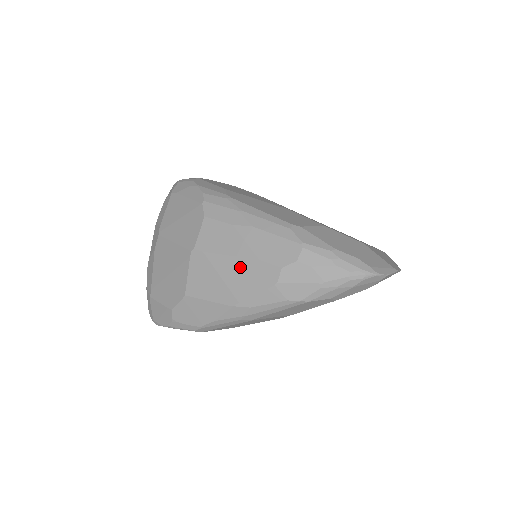
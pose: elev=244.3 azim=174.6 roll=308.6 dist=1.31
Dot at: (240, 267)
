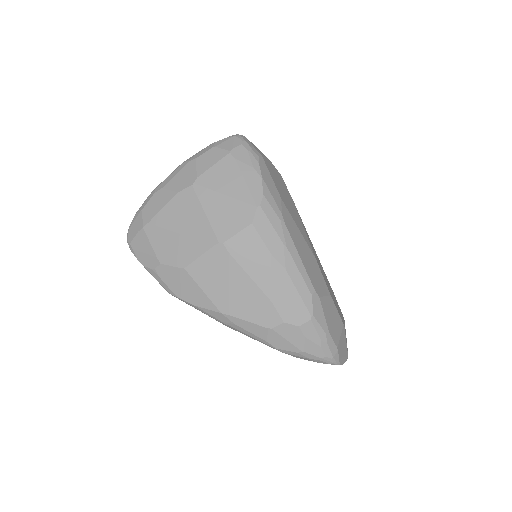
Dot at: (252, 293)
